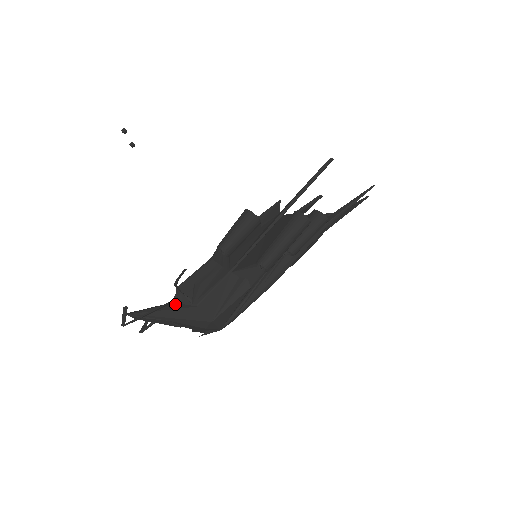
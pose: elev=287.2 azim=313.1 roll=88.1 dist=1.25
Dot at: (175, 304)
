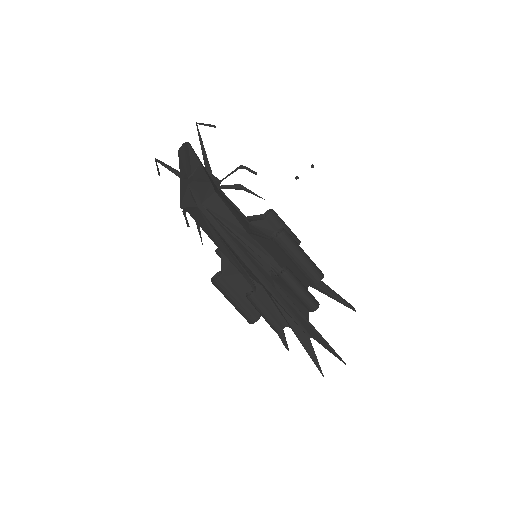
Dot at: occluded
